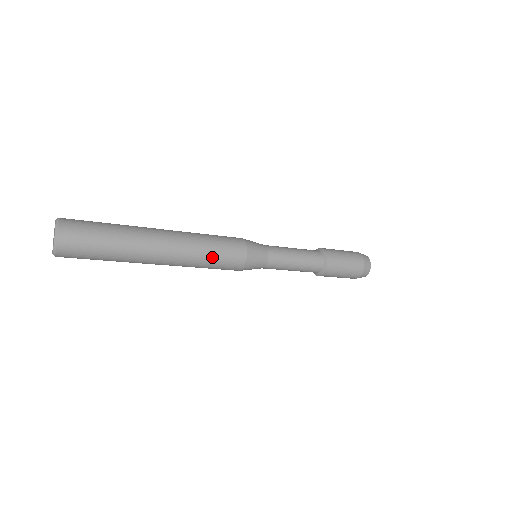
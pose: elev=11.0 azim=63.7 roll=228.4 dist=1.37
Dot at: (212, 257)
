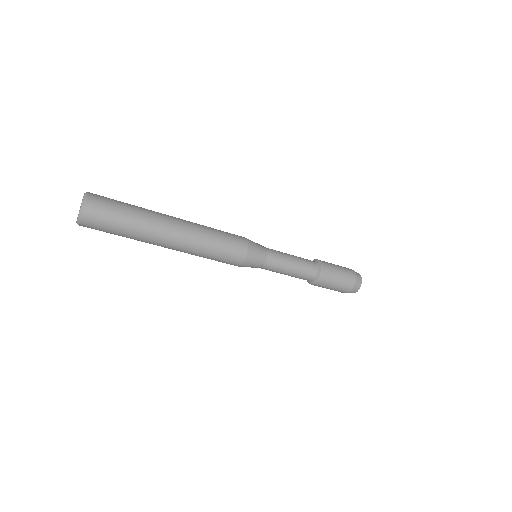
Dot at: (212, 256)
